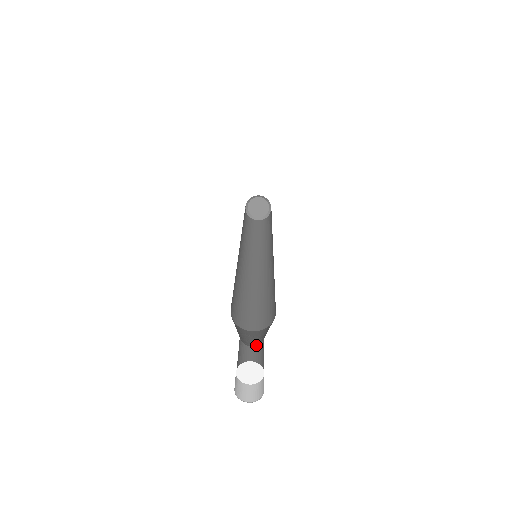
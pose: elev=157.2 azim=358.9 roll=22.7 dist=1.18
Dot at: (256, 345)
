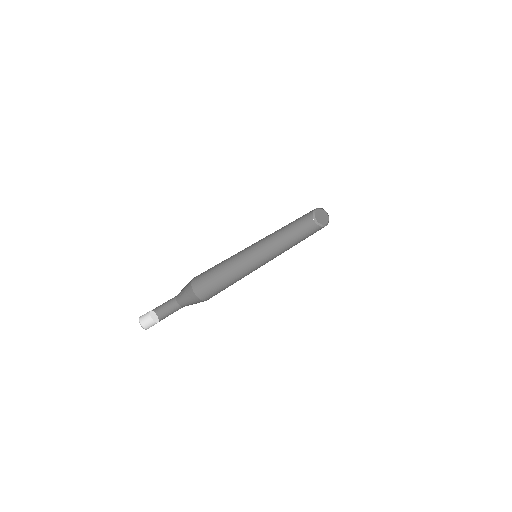
Dot at: occluded
